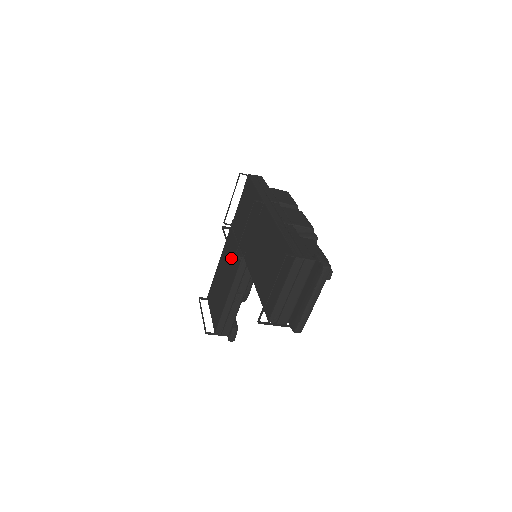
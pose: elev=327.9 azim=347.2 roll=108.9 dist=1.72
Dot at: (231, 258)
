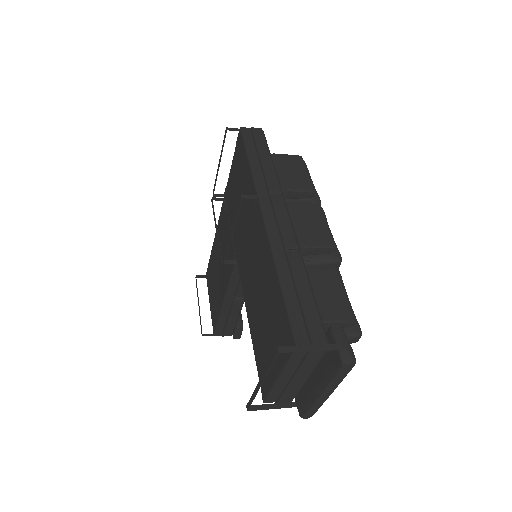
Dot at: (225, 248)
